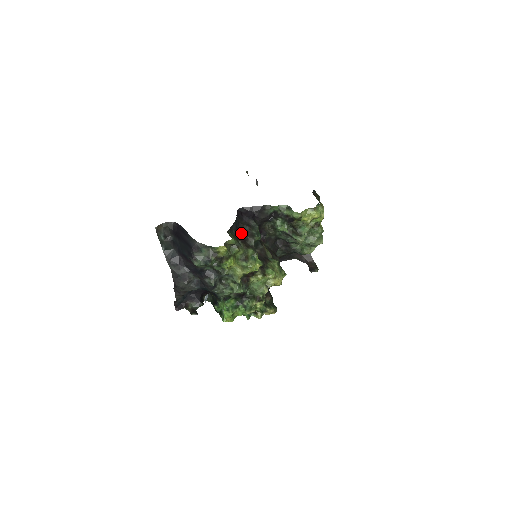
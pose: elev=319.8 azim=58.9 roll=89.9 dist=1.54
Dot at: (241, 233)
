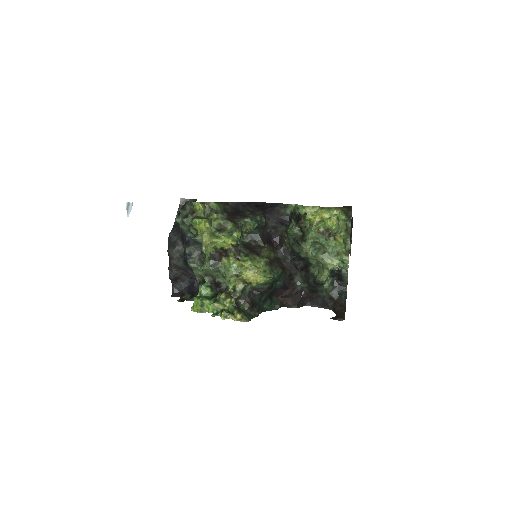
Dot at: (237, 213)
